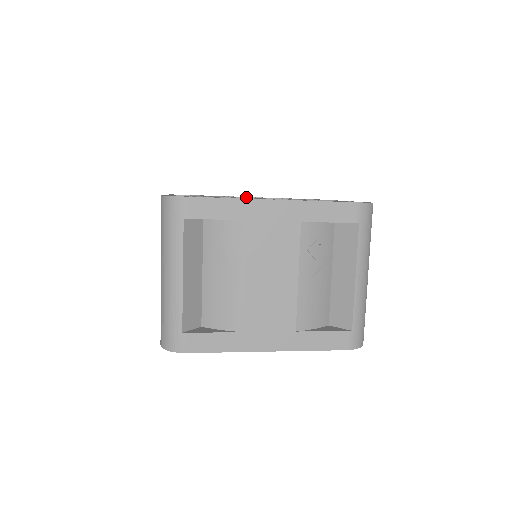
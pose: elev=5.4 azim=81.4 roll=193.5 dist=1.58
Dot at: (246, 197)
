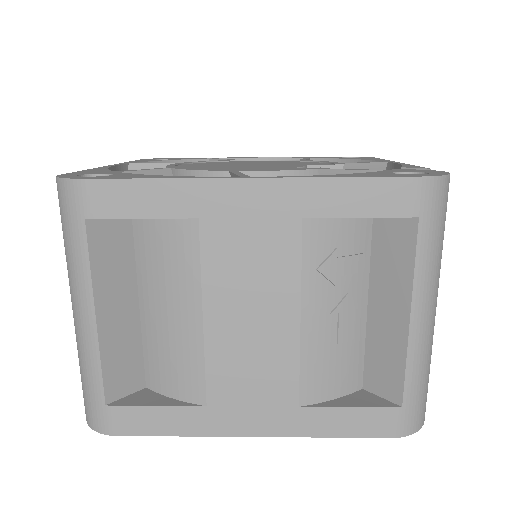
Dot at: (248, 160)
